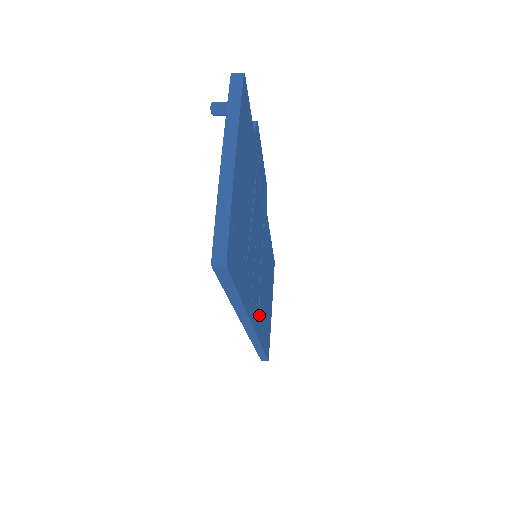
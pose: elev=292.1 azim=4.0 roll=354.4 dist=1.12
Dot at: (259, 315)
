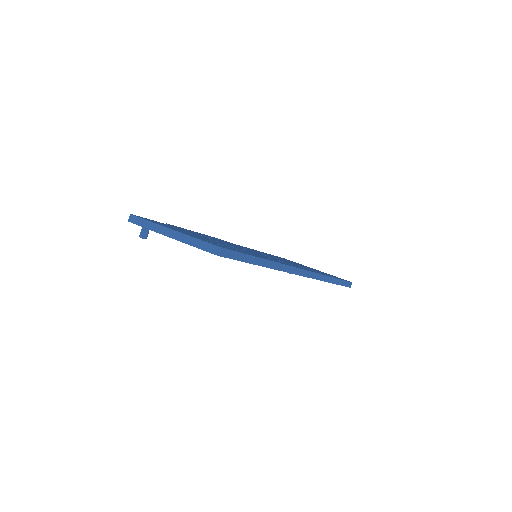
Dot at: occluded
